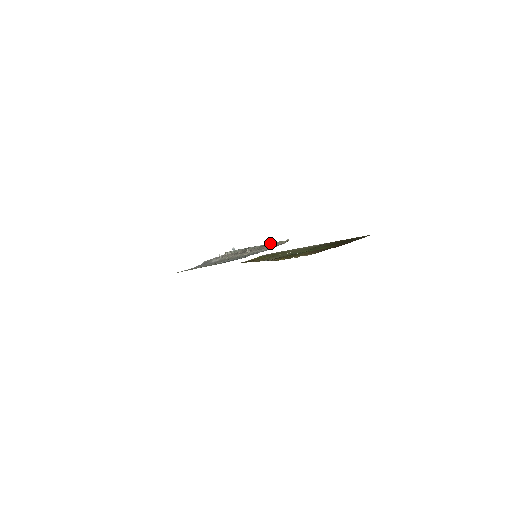
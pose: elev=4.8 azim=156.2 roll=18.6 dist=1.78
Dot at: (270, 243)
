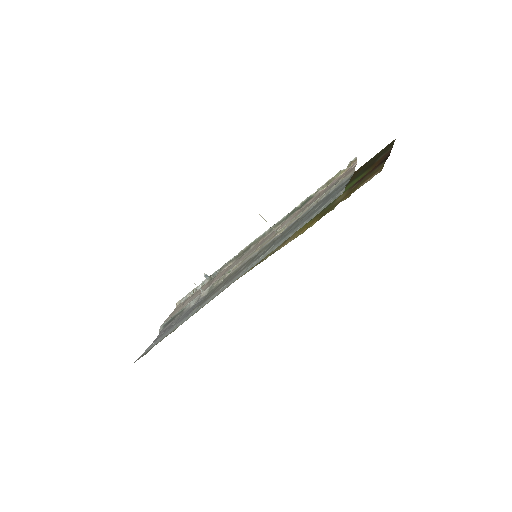
Dot at: (309, 196)
